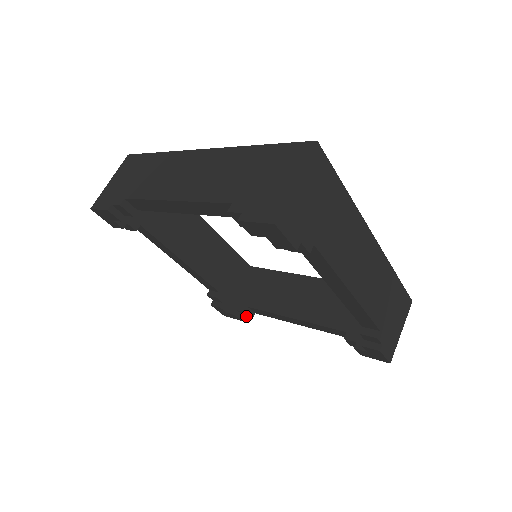
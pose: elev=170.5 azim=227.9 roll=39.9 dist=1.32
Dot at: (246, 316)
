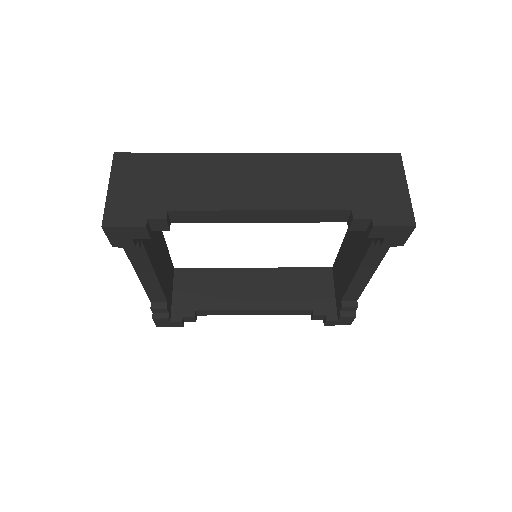
Dot at: (188, 321)
